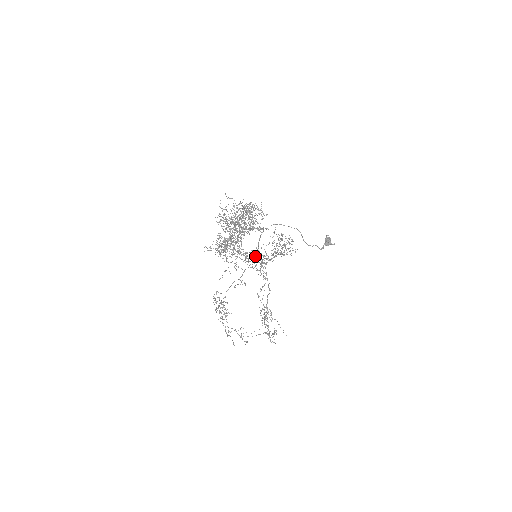
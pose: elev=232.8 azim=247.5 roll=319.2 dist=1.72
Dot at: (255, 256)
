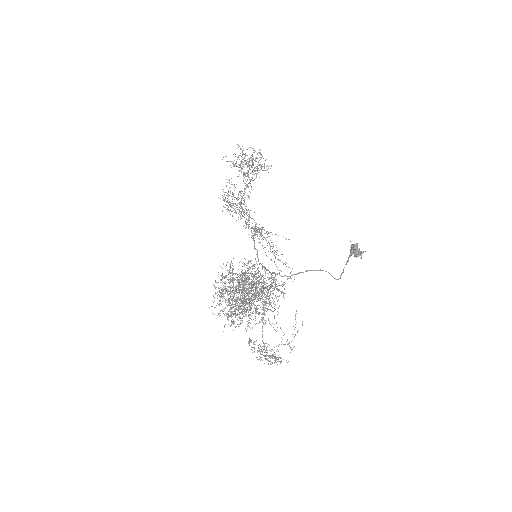
Dot at: occluded
